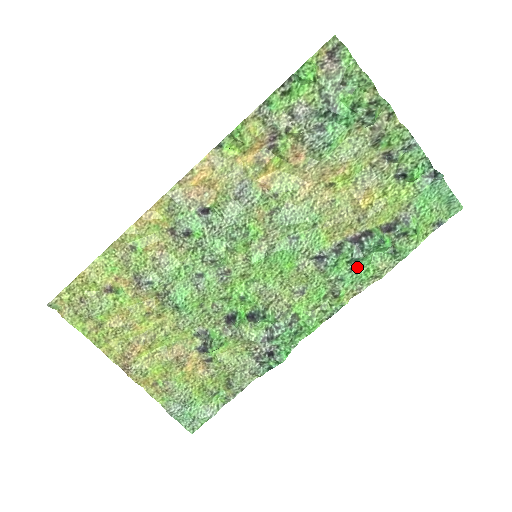
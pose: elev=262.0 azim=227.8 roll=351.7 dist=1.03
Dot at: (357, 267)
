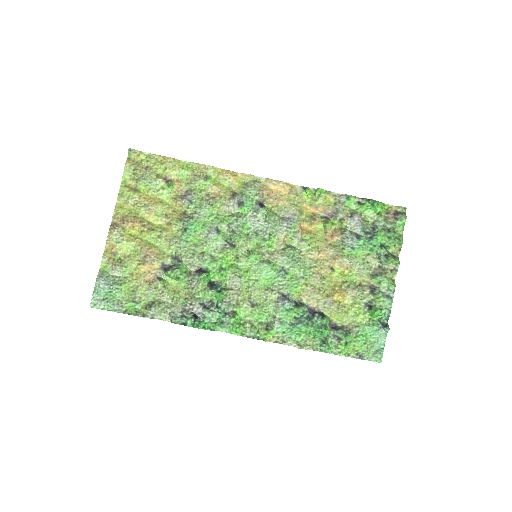
Dot at: (296, 327)
